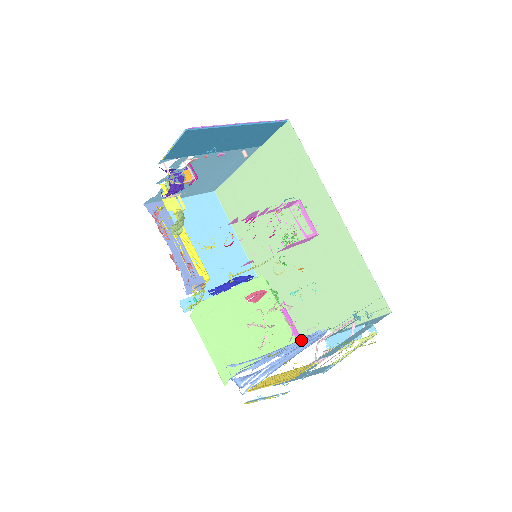
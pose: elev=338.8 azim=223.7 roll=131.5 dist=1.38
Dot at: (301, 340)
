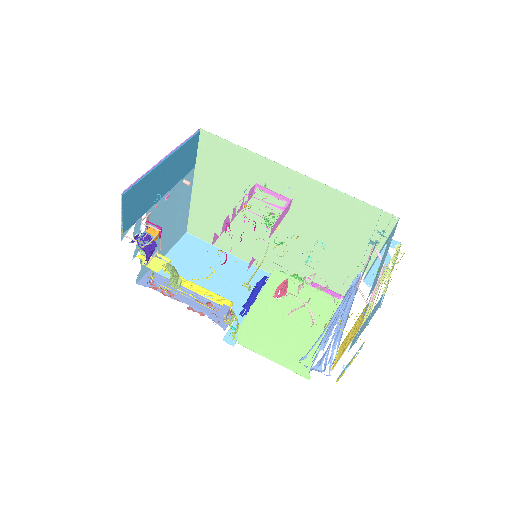
Dot at: (345, 297)
